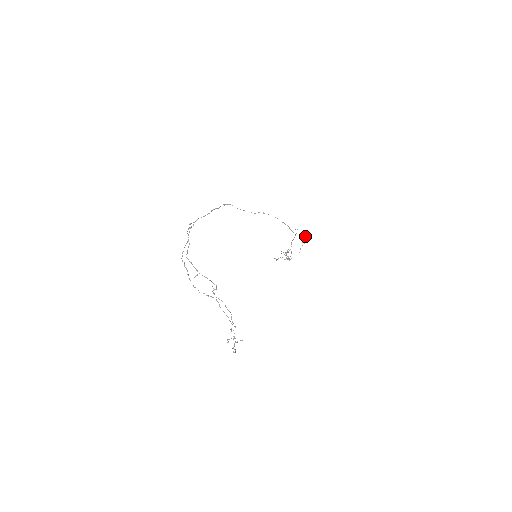
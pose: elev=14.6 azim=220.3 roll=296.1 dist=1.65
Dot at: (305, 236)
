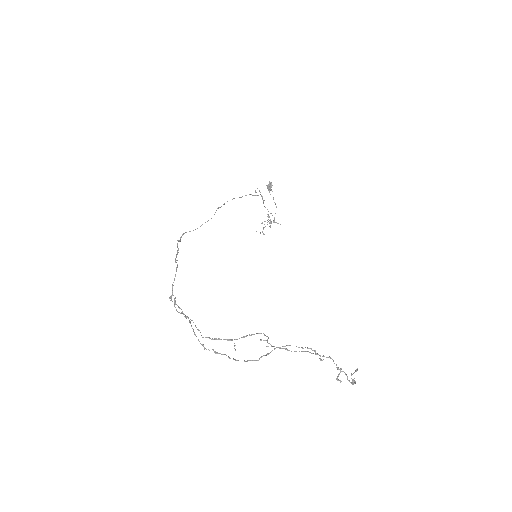
Dot at: (268, 187)
